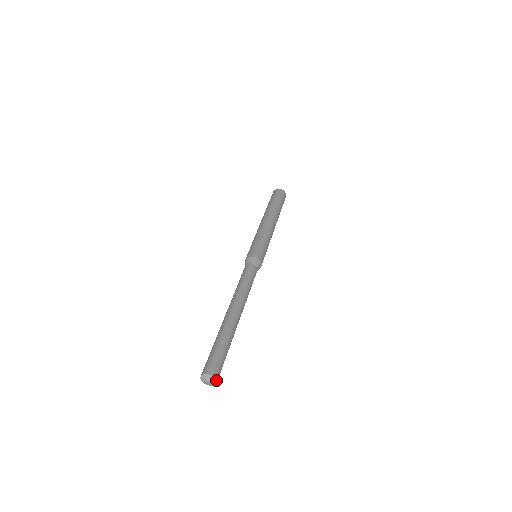
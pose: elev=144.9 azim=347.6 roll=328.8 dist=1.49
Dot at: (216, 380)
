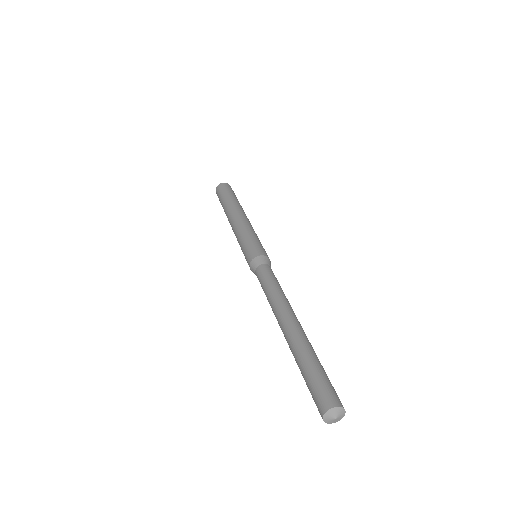
Dot at: (339, 407)
